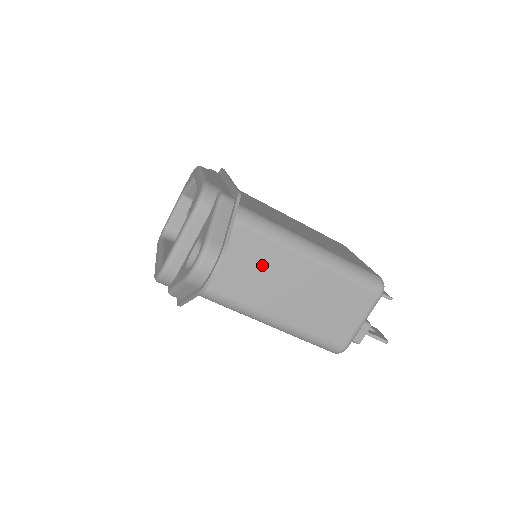
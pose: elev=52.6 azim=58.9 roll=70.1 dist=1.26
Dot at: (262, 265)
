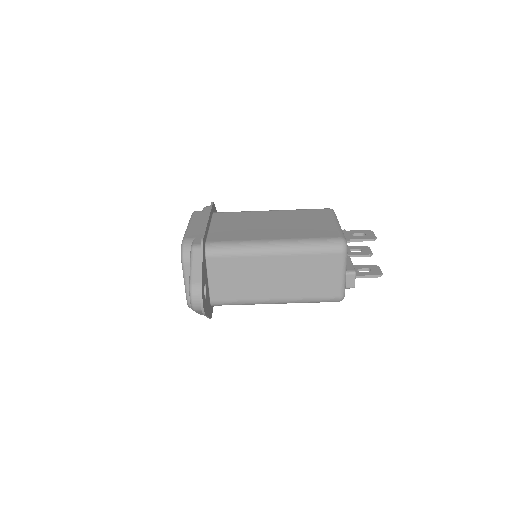
Dot at: (245, 272)
